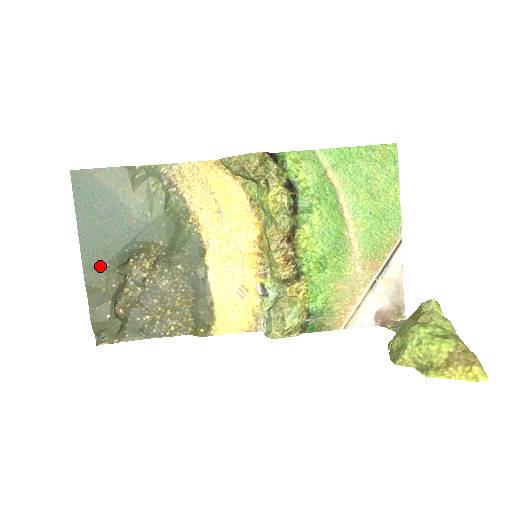
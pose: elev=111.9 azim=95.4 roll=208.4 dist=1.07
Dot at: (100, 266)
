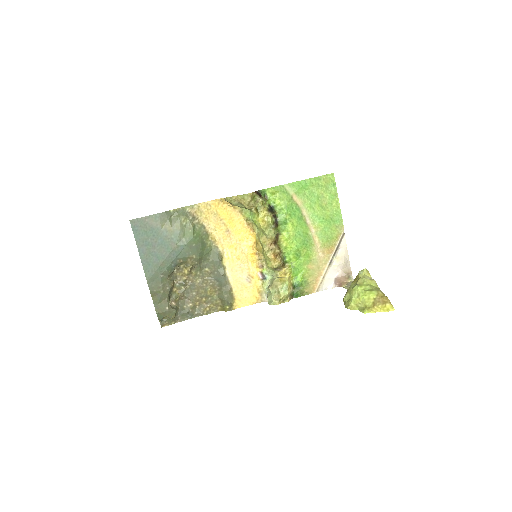
Dot at: (157, 277)
